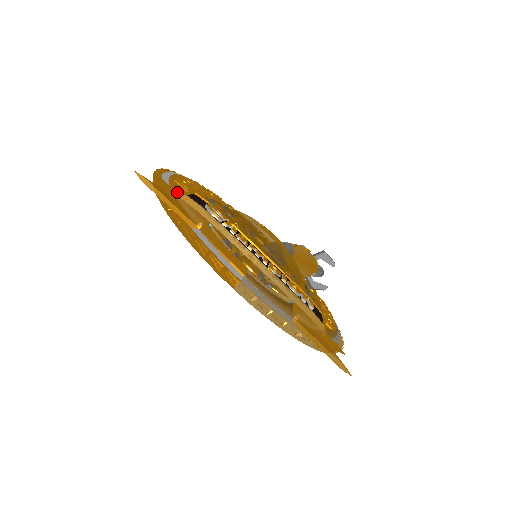
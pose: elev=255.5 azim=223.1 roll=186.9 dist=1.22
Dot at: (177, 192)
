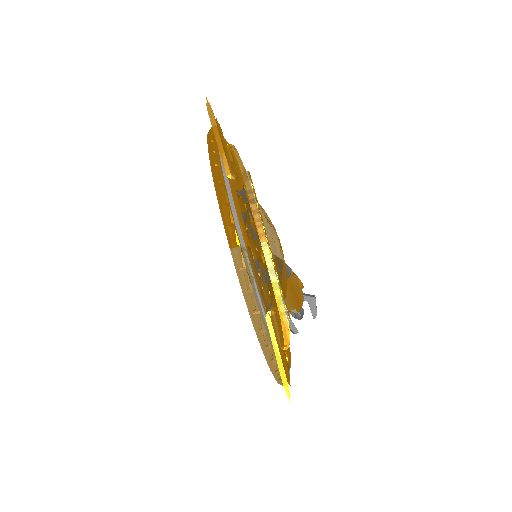
Dot at: occluded
